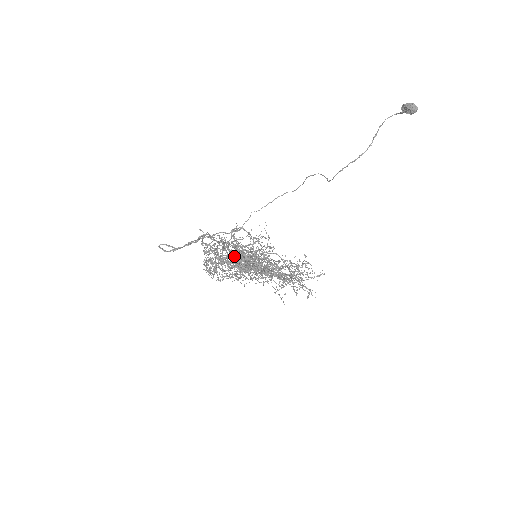
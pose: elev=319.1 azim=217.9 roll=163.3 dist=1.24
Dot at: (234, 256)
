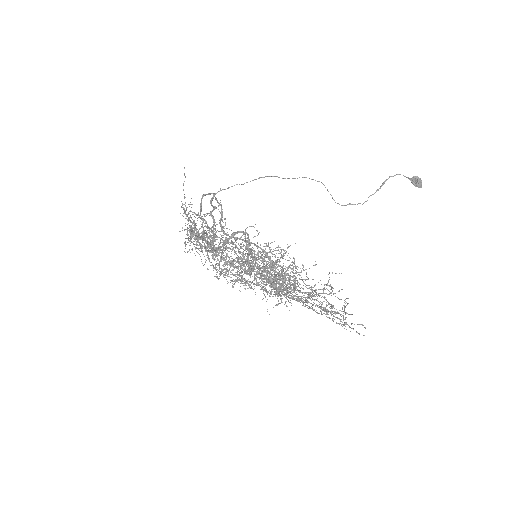
Dot at: occluded
